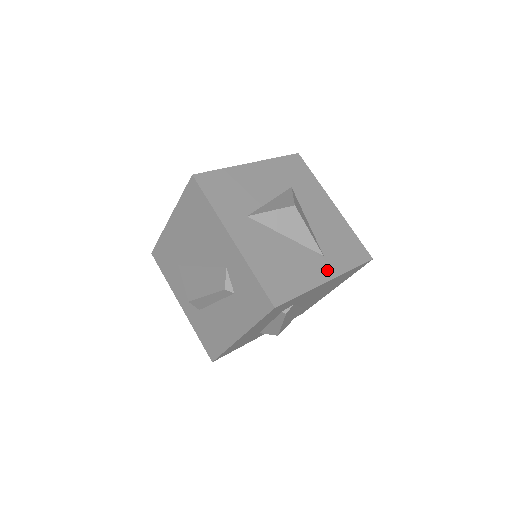
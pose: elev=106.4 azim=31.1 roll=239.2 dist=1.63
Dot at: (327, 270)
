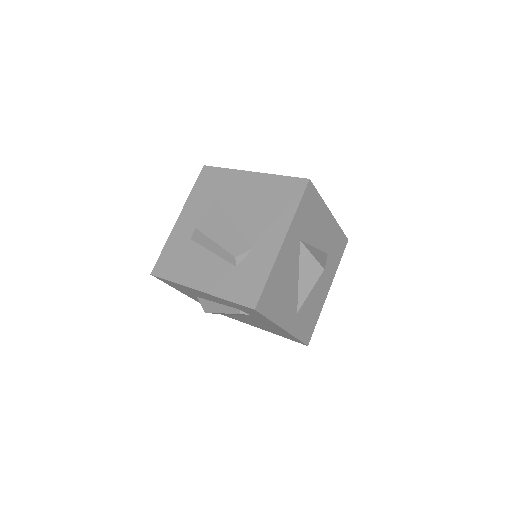
Dot at: (290, 323)
